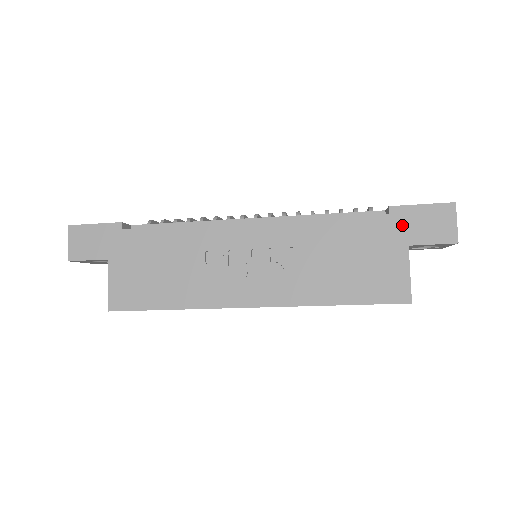
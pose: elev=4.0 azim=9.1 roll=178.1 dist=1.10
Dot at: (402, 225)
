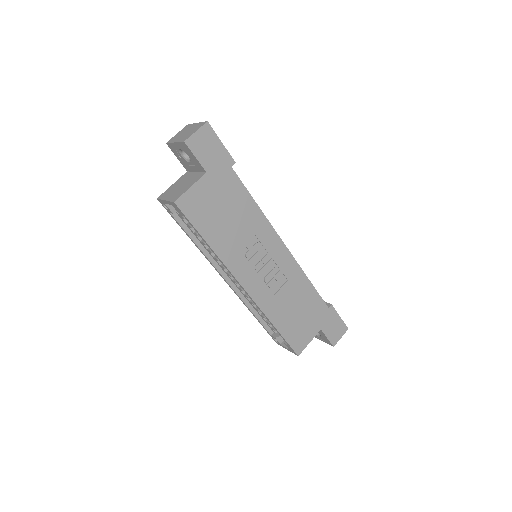
Dot at: (328, 318)
